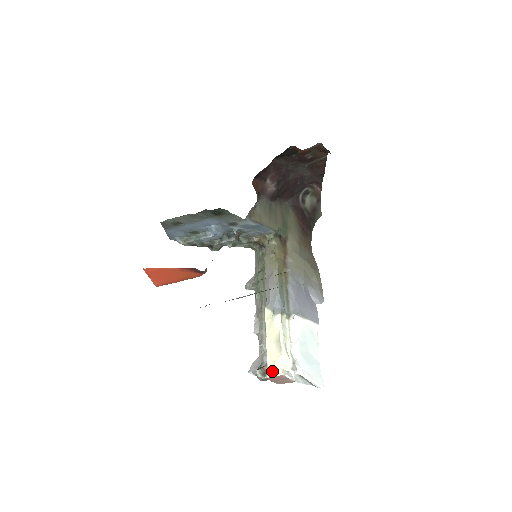
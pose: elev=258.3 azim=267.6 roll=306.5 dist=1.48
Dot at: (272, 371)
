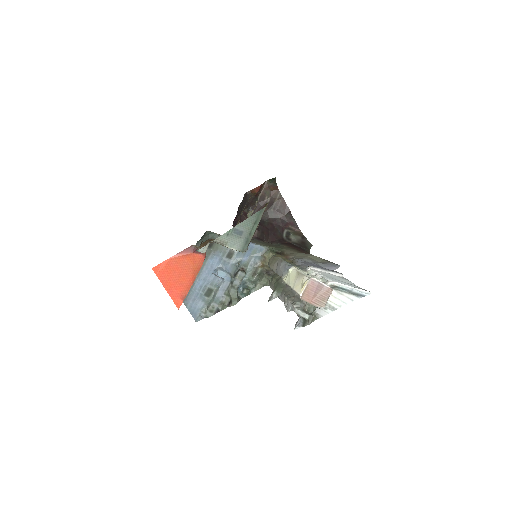
Dot at: (302, 287)
